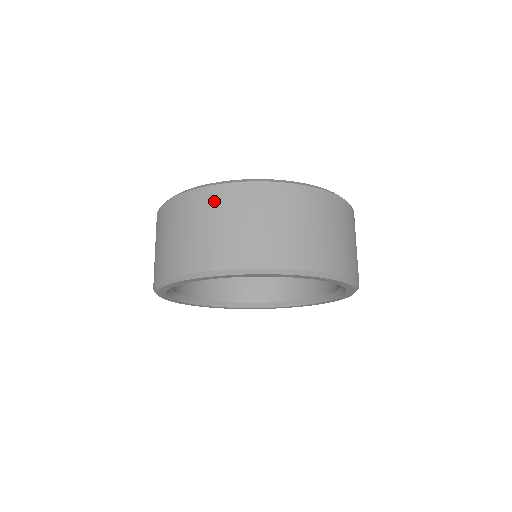
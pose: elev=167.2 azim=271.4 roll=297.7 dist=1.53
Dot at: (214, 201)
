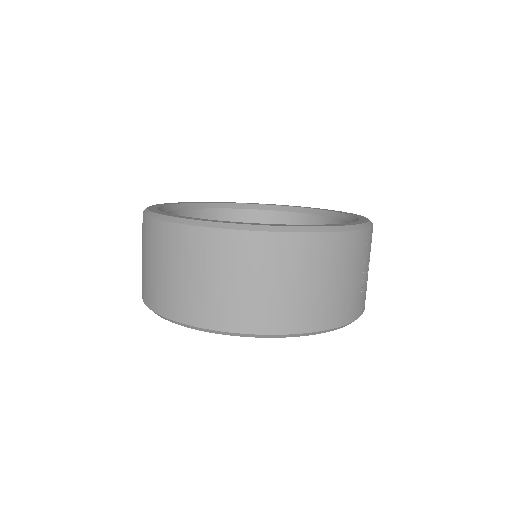
Dot at: (160, 240)
